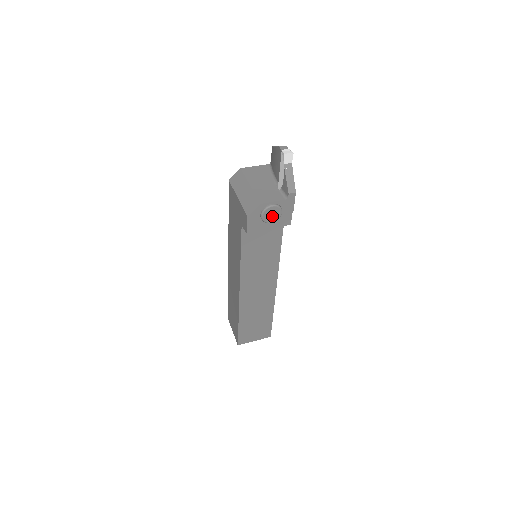
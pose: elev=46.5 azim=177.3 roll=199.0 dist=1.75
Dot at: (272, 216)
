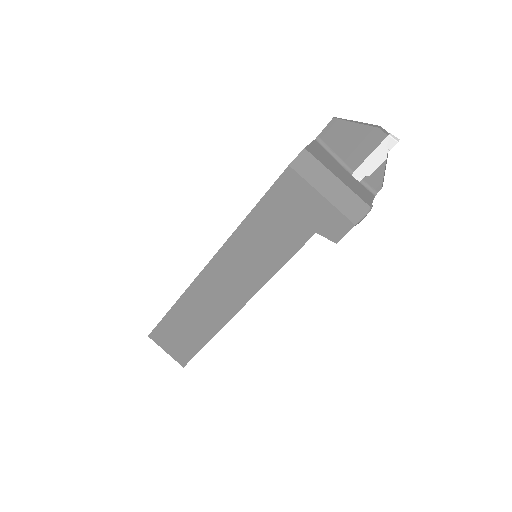
Dot at: occluded
